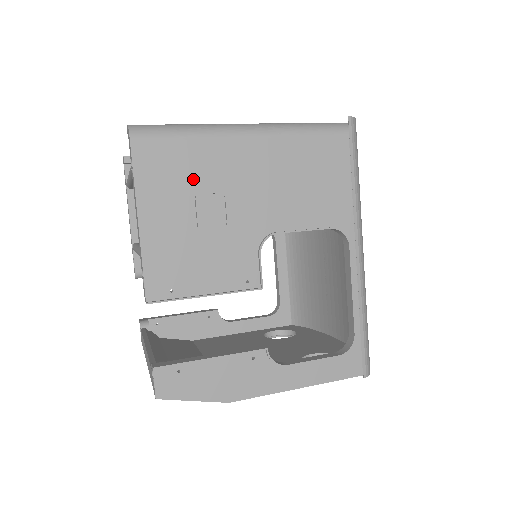
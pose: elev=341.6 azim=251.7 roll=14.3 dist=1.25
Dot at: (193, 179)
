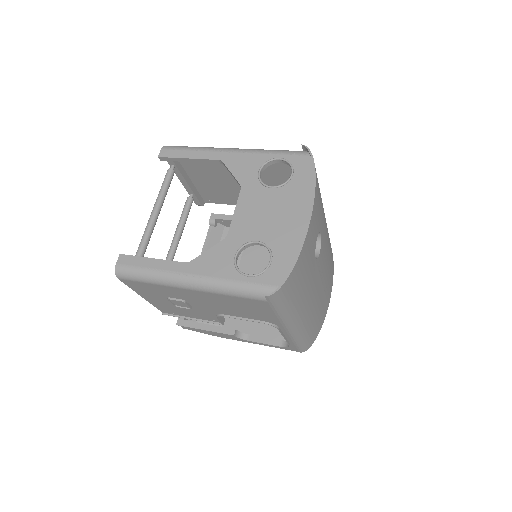
Dot at: (163, 294)
